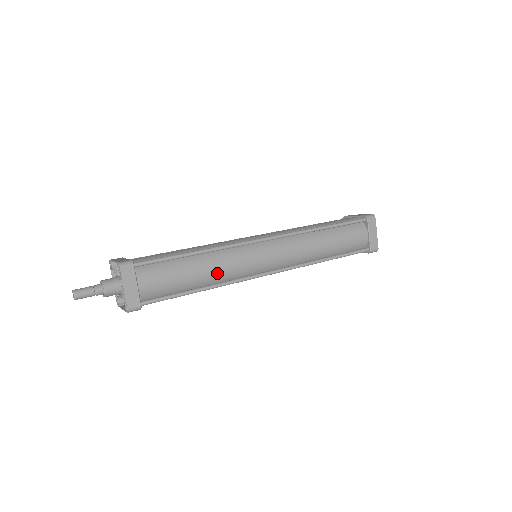
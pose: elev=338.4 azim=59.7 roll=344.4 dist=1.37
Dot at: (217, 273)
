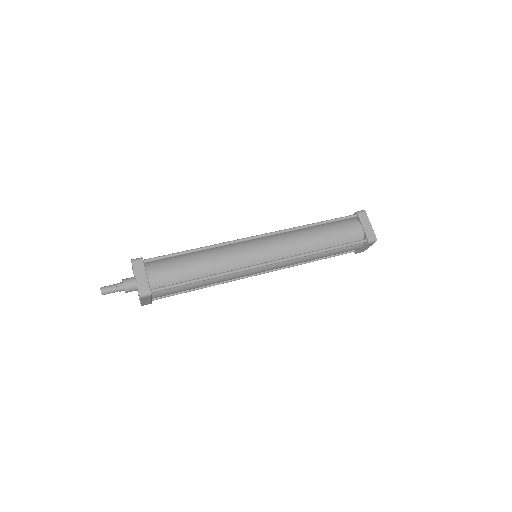
Dot at: occluded
